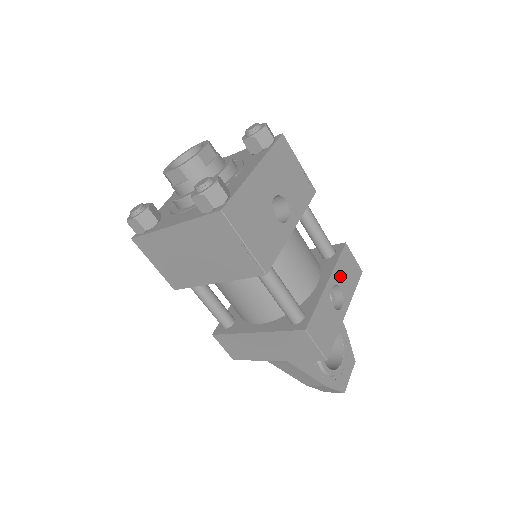
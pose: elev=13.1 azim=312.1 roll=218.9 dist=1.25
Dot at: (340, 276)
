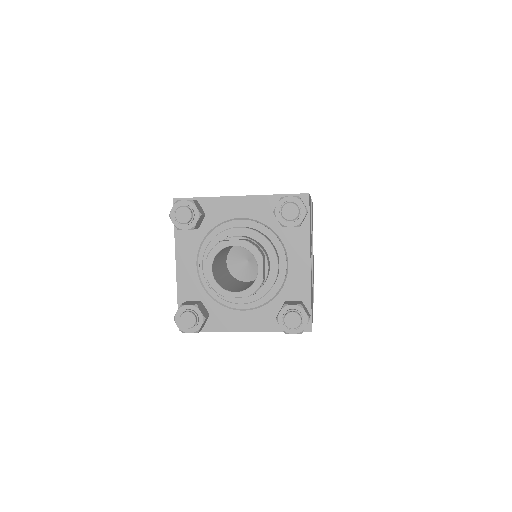
Dot at: occluded
